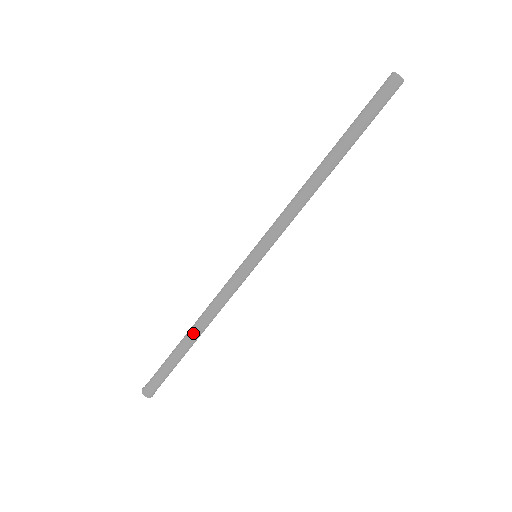
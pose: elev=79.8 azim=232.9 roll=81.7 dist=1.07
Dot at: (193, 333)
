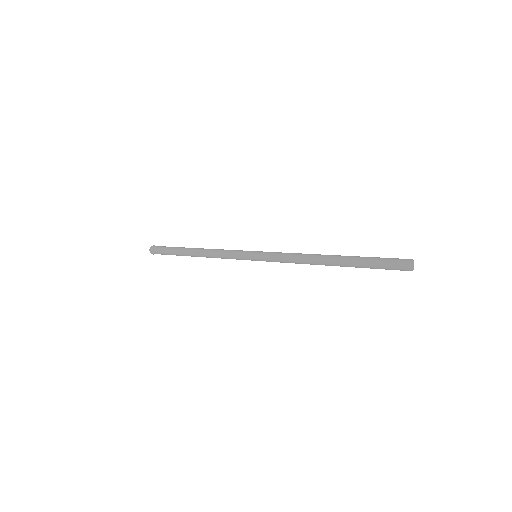
Dot at: (195, 256)
